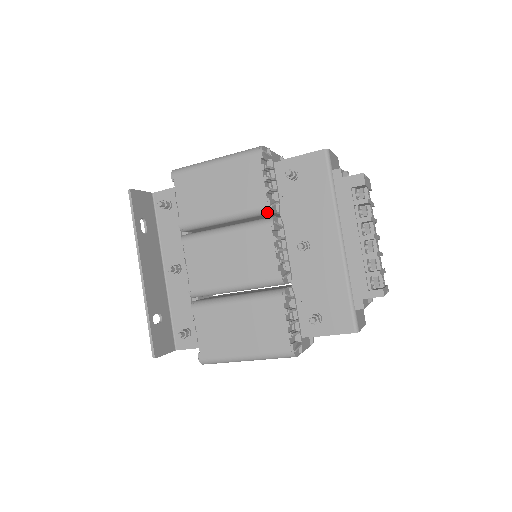
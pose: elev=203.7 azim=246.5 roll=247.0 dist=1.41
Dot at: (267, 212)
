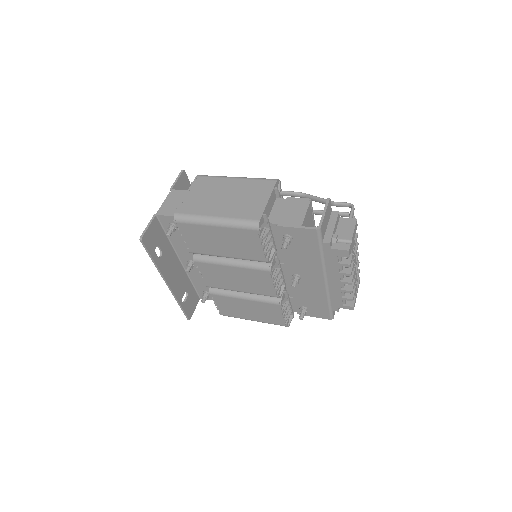
Dot at: (266, 262)
